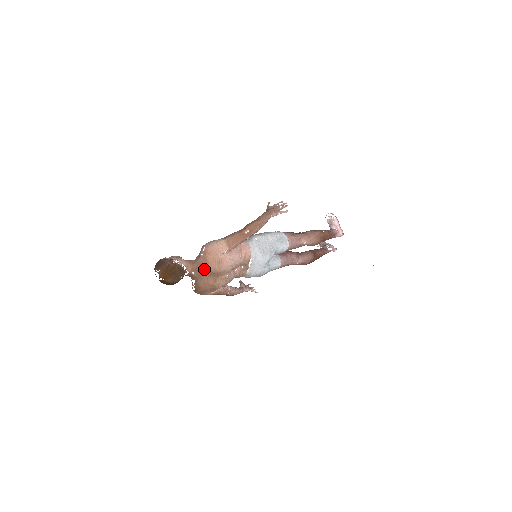
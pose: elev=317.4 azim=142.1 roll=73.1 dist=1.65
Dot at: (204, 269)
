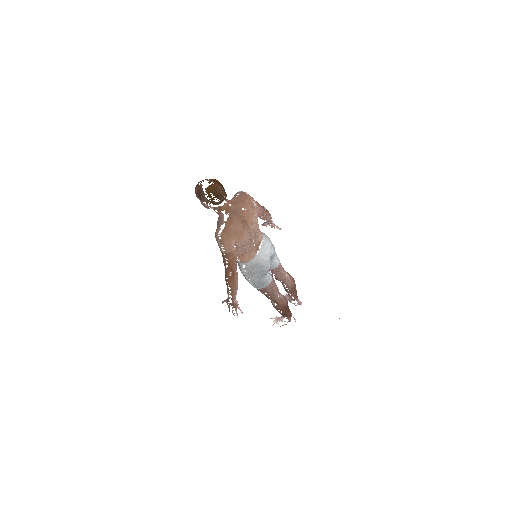
Dot at: (242, 203)
